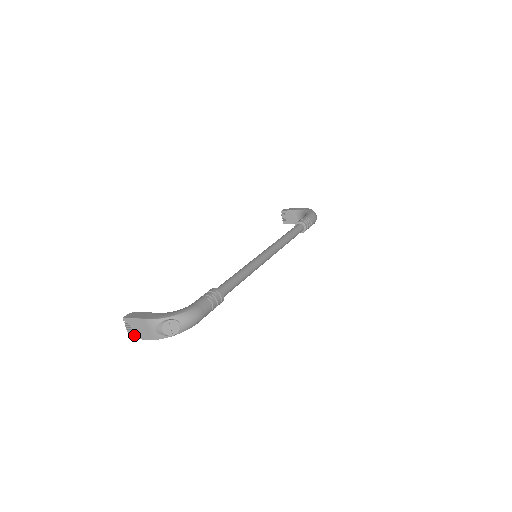
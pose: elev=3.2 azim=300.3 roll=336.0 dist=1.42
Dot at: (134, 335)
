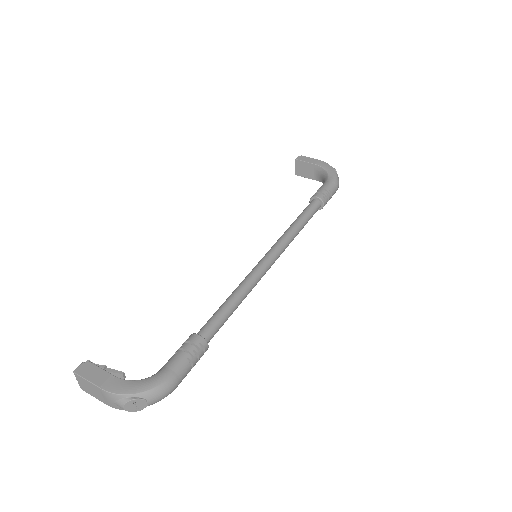
Dot at: (87, 391)
